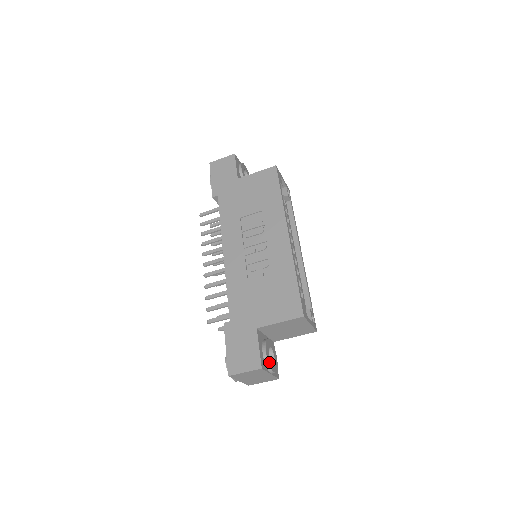
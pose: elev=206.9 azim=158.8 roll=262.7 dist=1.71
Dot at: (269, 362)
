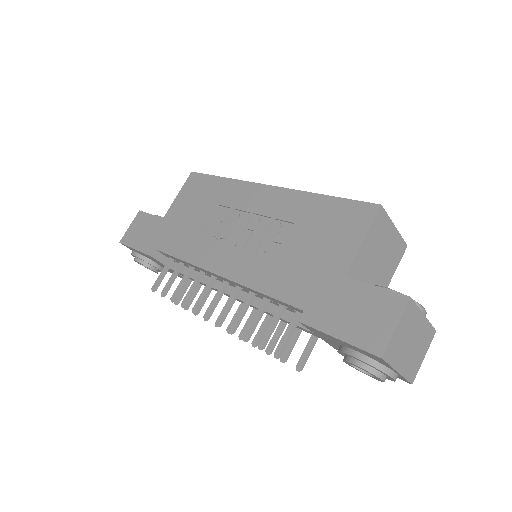
Dot at: occluded
